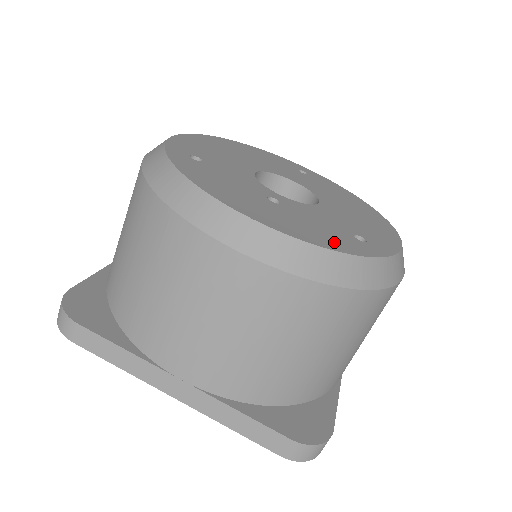
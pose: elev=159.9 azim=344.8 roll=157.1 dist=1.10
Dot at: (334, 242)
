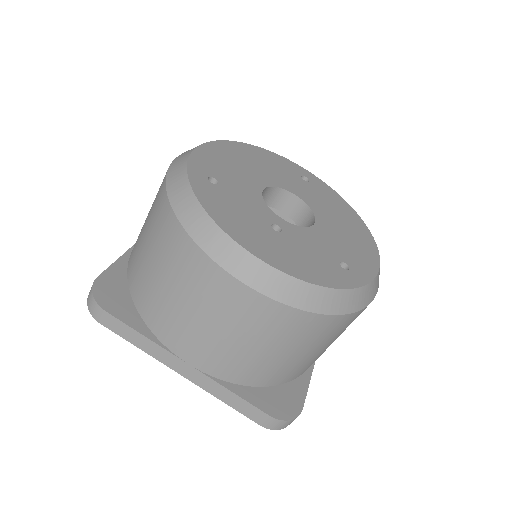
Dot at: (322, 275)
